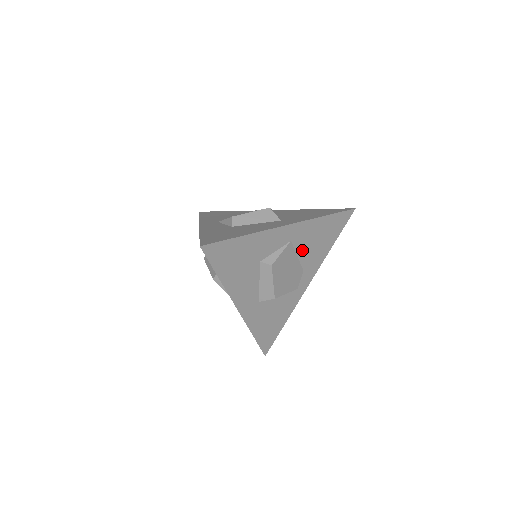
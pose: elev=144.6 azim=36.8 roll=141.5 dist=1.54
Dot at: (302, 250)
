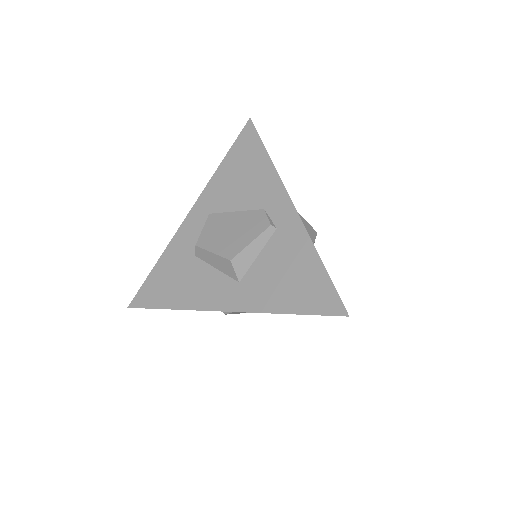
Dot at: occluded
